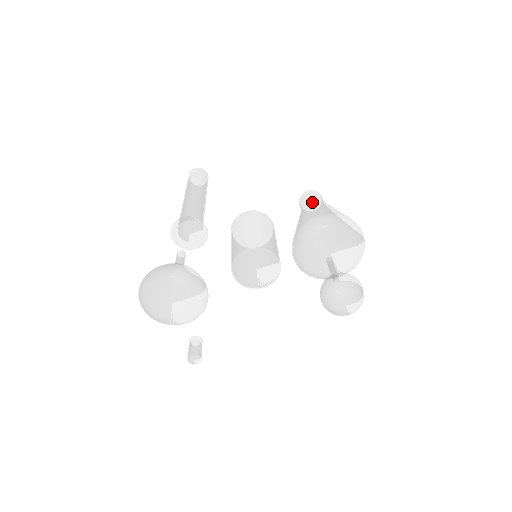
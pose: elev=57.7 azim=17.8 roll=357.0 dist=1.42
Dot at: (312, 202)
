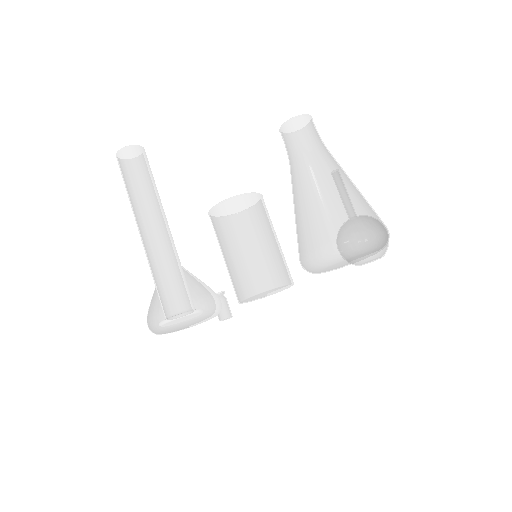
Dot at: (304, 168)
